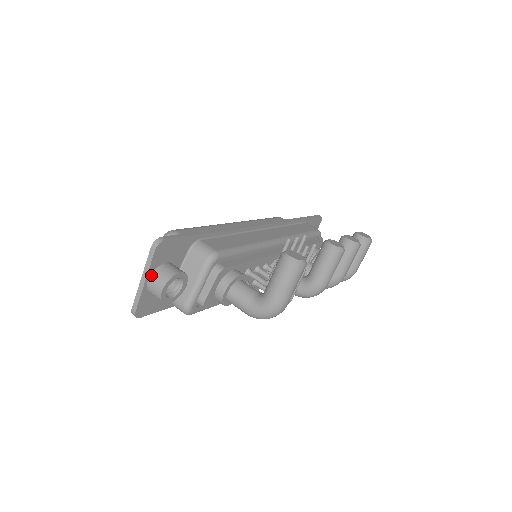
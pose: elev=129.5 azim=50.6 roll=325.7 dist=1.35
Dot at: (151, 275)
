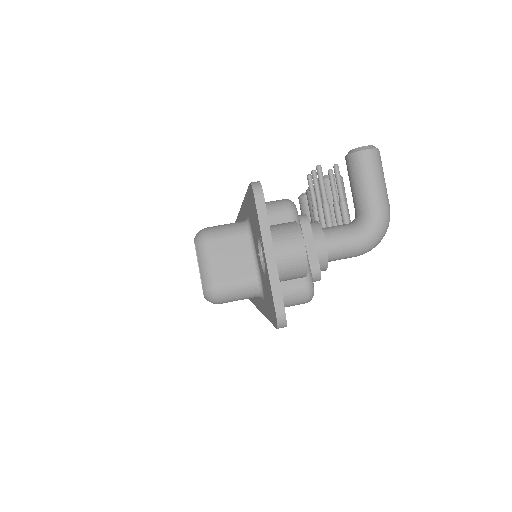
Dot at: (272, 242)
